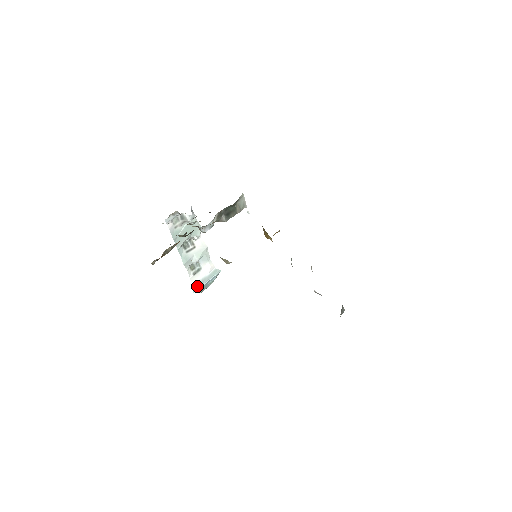
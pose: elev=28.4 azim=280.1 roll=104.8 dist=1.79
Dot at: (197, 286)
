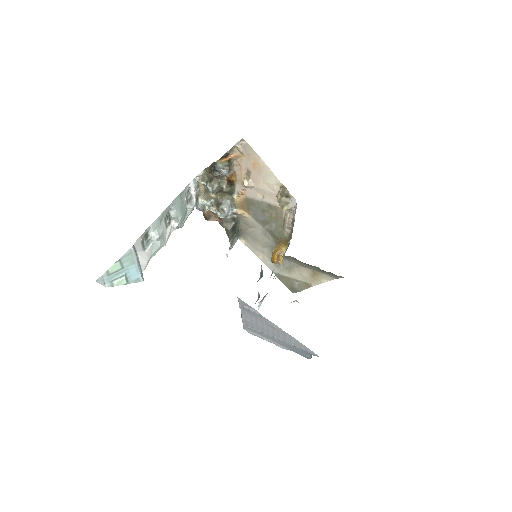
Dot at: (135, 251)
